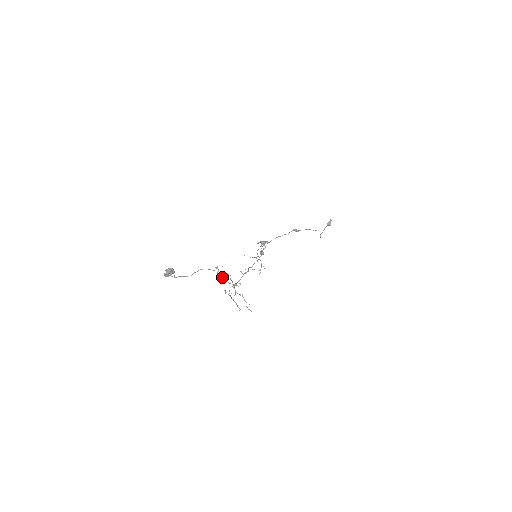
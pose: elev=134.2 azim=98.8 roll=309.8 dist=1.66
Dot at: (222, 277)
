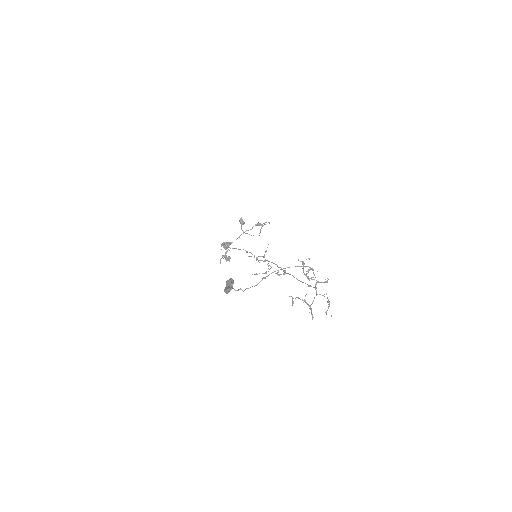
Dot at: occluded
